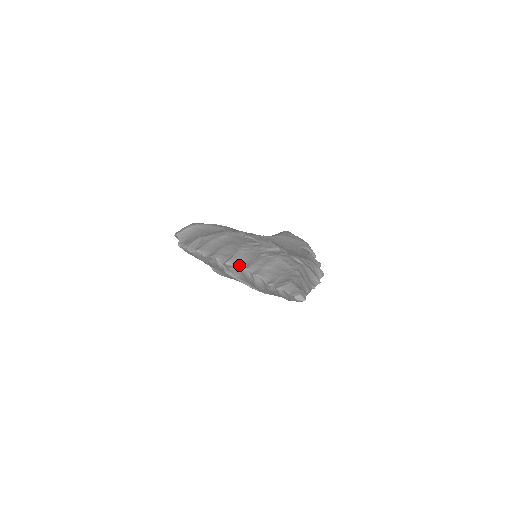
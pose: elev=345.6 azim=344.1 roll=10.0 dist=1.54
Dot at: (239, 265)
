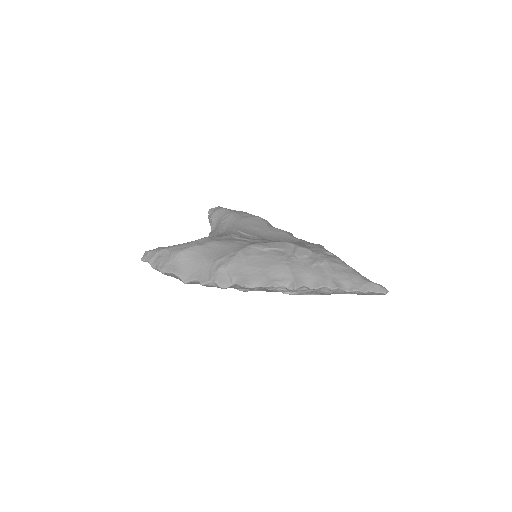
Dot at: (307, 284)
